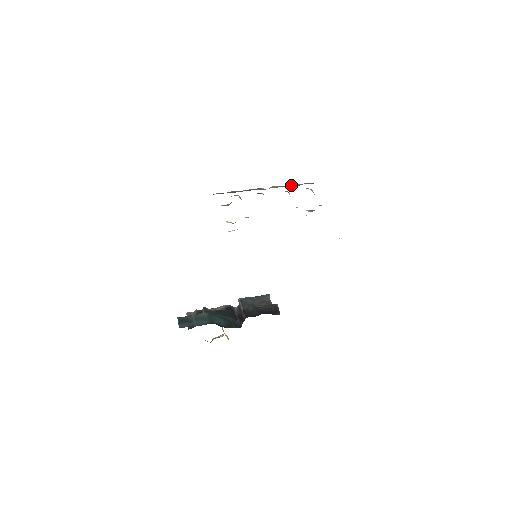
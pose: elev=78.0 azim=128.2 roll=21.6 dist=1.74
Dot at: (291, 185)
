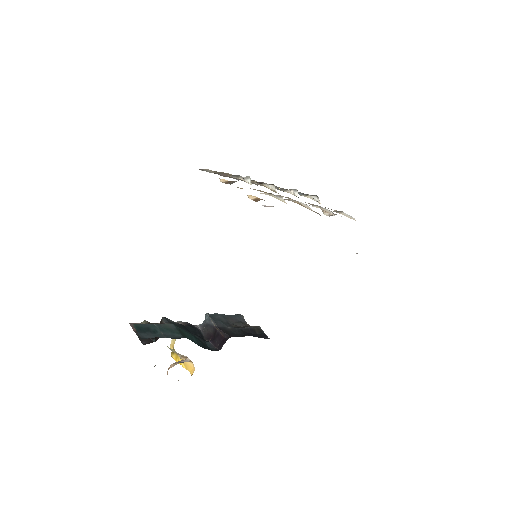
Dot at: occluded
